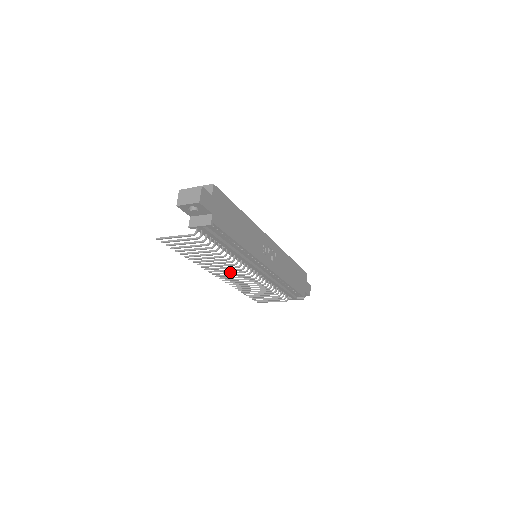
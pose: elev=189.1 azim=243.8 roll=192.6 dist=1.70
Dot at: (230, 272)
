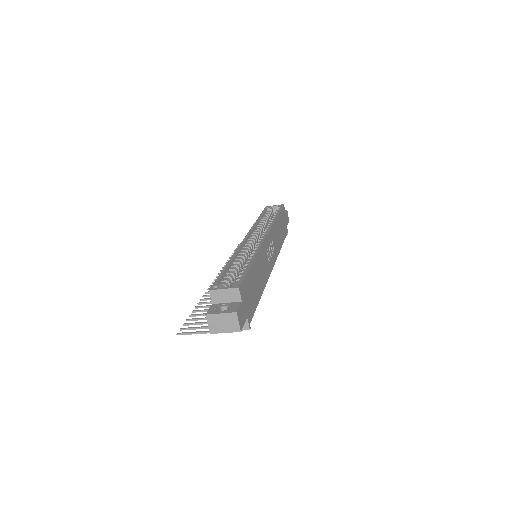
Dot at: occluded
